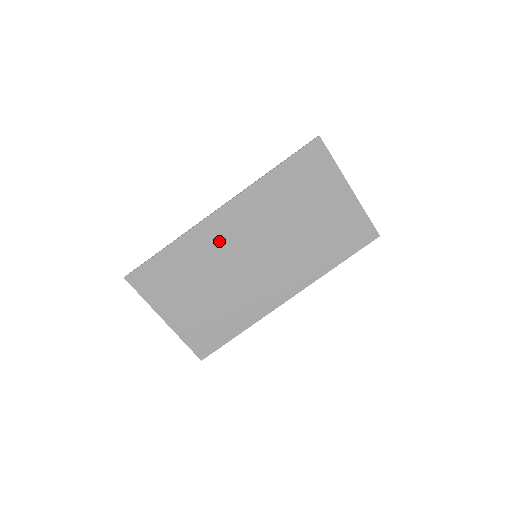
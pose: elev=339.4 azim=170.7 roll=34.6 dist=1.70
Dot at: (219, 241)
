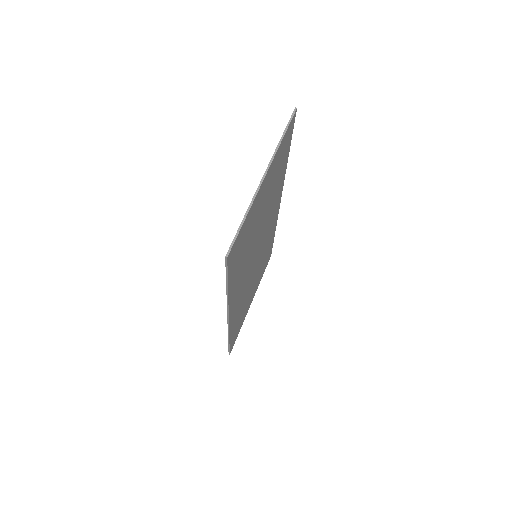
Dot at: (241, 300)
